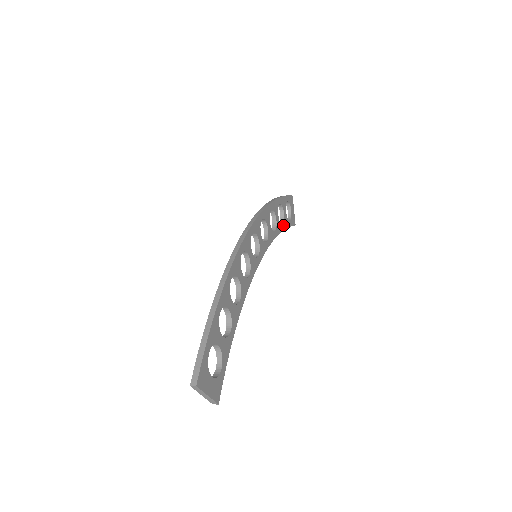
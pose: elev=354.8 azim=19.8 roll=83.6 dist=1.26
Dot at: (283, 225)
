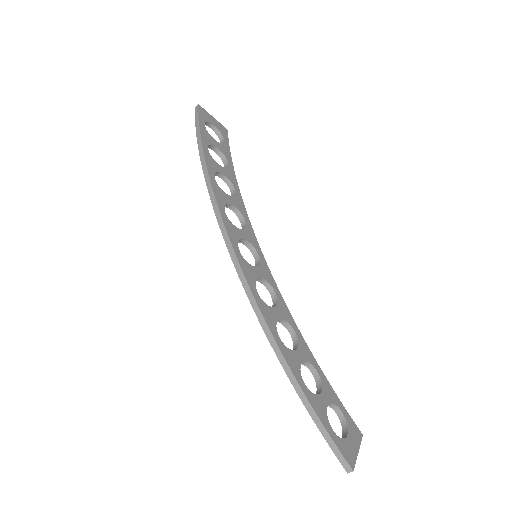
Dot at: (228, 162)
